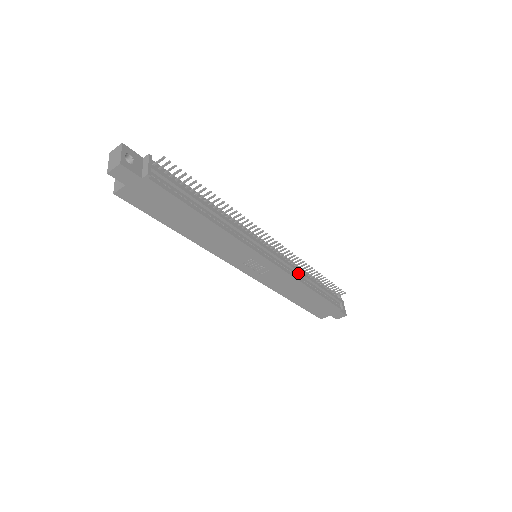
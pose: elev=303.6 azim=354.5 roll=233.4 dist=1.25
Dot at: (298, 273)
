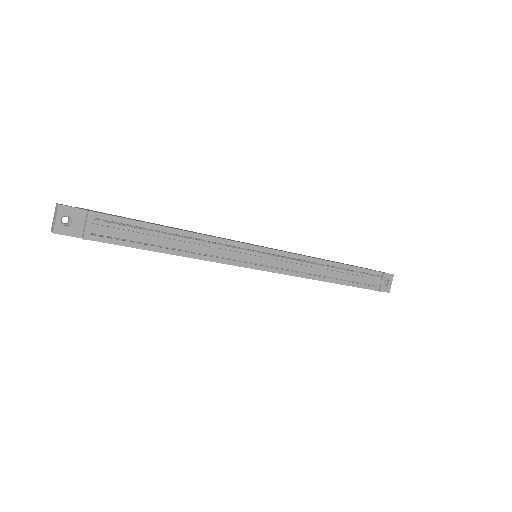
Dot at: (311, 270)
